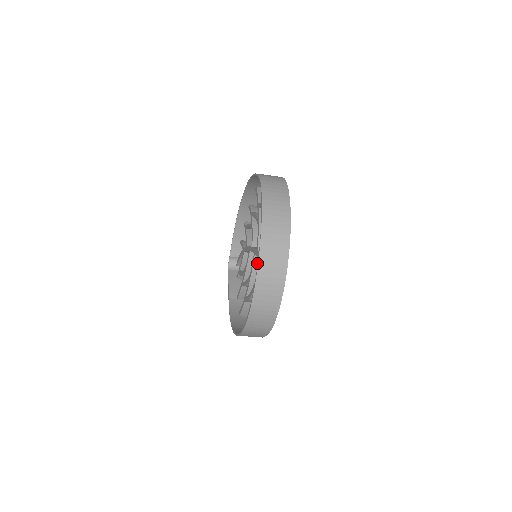
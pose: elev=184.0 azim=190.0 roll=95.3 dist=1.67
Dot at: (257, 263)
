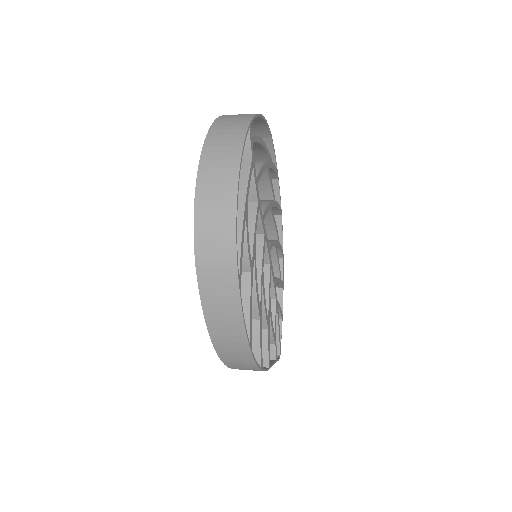
Dot at: occluded
